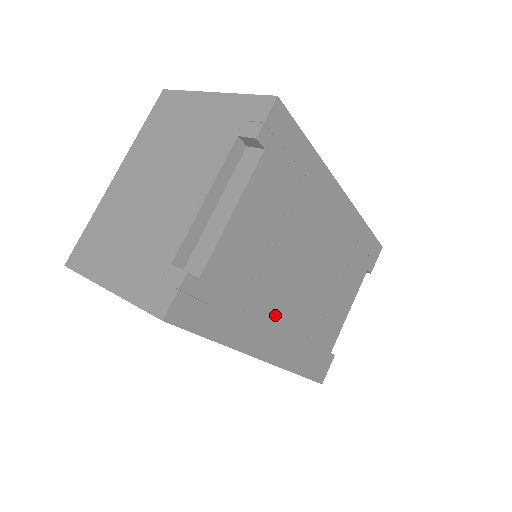
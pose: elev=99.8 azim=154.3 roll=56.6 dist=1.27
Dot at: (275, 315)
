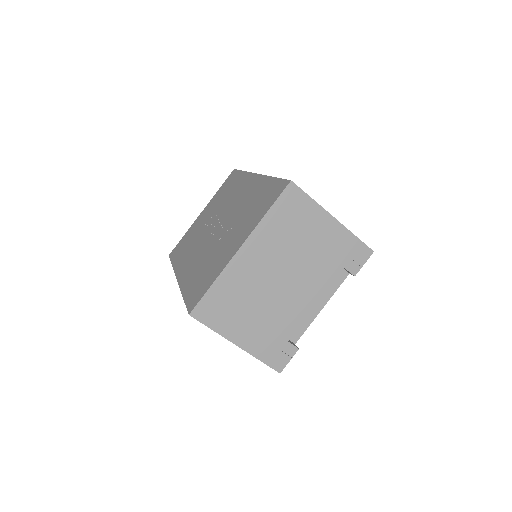
Dot at: occluded
